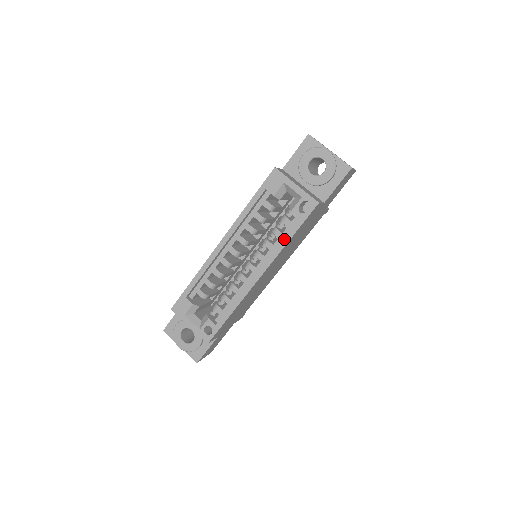
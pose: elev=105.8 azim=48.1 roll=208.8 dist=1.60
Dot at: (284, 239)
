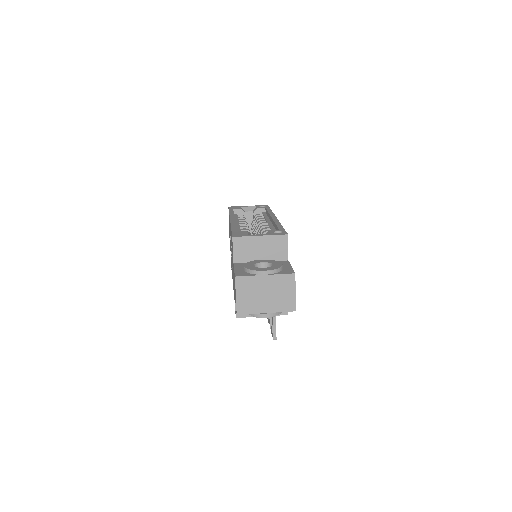
Dot at: (268, 211)
